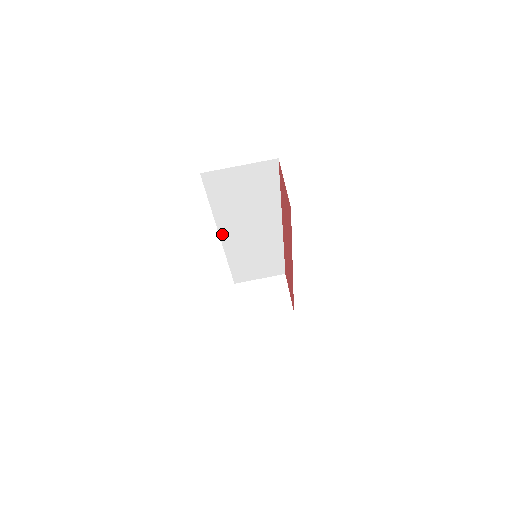
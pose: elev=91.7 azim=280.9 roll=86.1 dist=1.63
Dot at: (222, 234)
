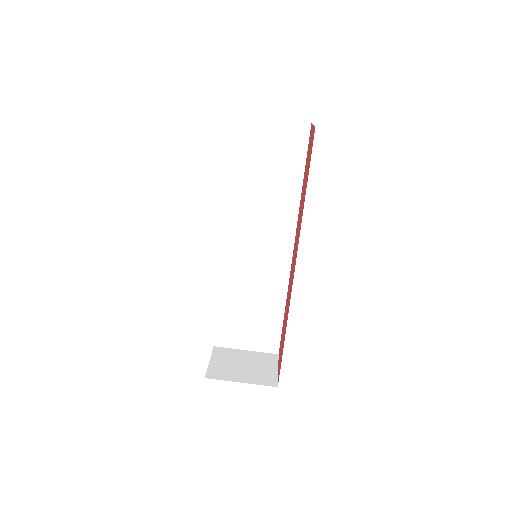
Dot at: (227, 230)
